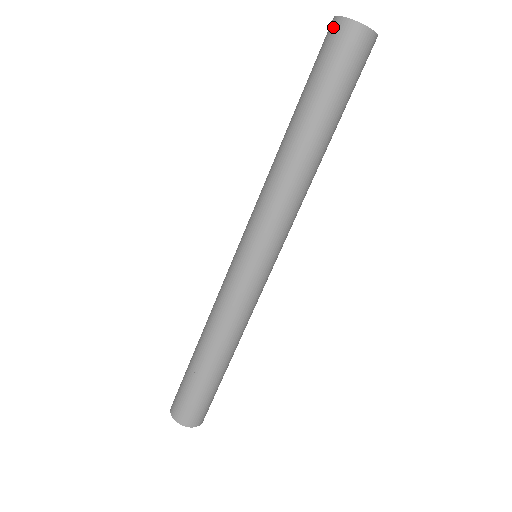
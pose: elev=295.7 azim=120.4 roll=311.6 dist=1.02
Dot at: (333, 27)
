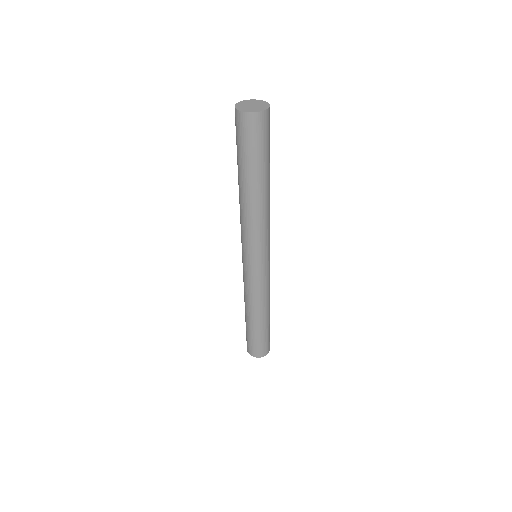
Dot at: (243, 120)
